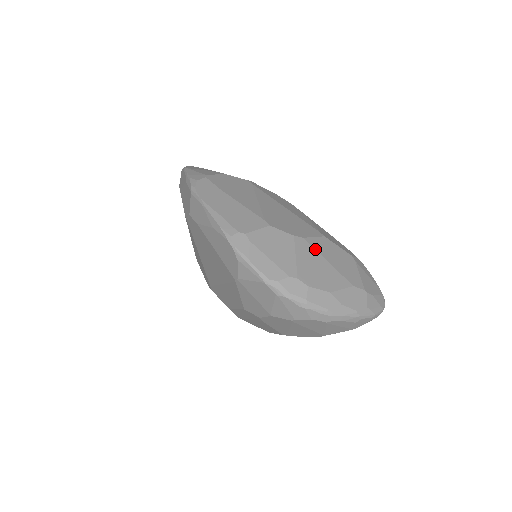
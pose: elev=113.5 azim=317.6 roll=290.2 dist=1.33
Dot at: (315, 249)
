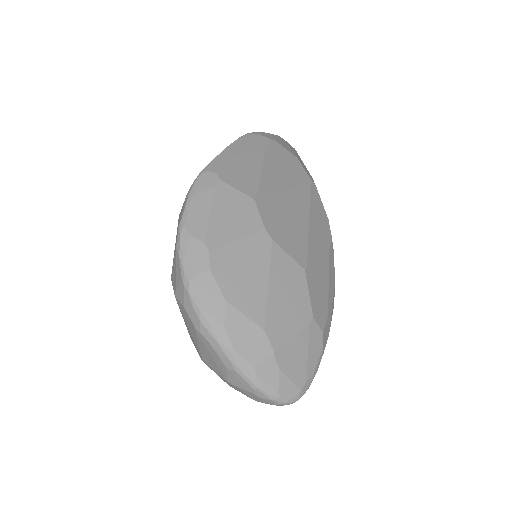
Dot at: (271, 260)
